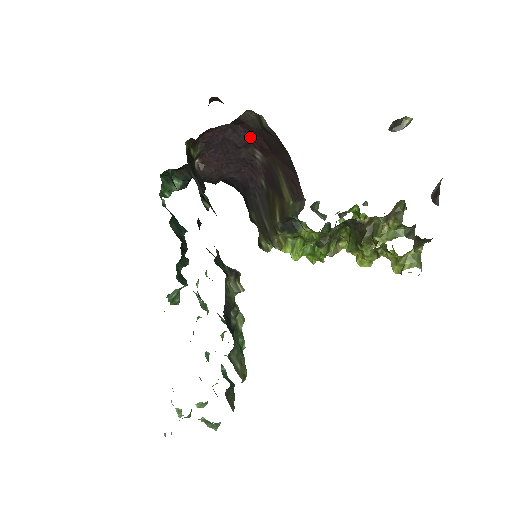
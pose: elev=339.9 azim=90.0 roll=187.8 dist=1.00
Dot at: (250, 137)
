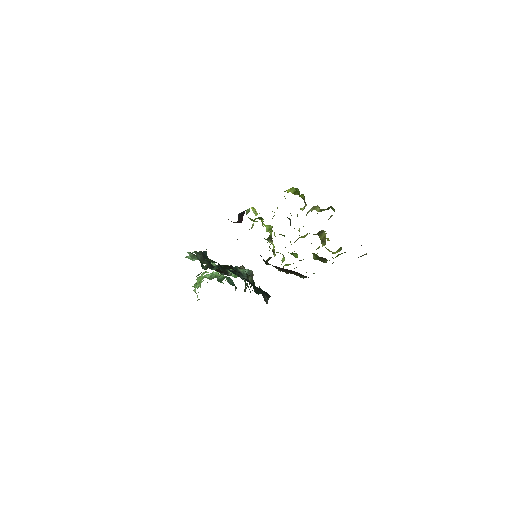
Dot at: occluded
